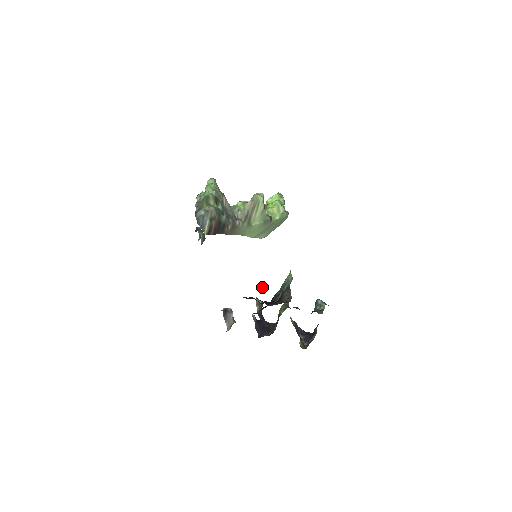
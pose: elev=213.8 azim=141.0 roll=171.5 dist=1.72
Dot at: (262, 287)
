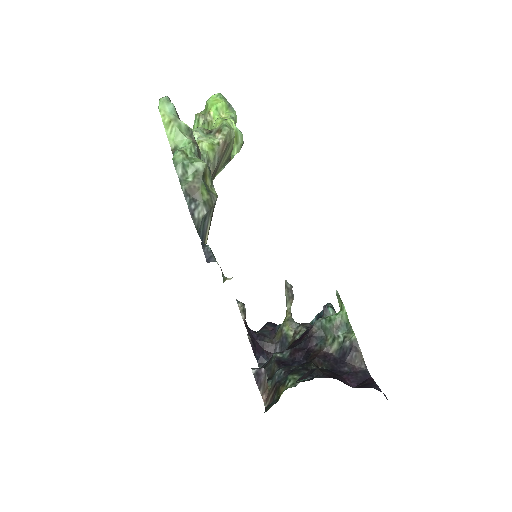
Dot at: (385, 396)
